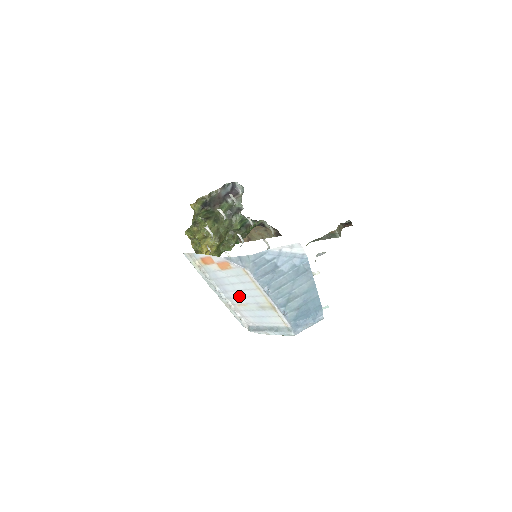
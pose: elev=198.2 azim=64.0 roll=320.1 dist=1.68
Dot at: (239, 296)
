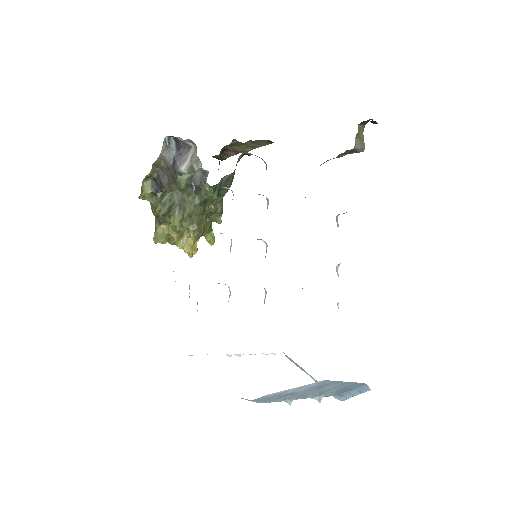
Dot at: occluded
